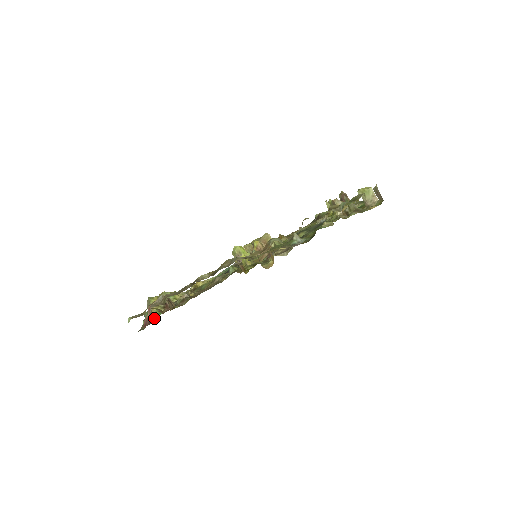
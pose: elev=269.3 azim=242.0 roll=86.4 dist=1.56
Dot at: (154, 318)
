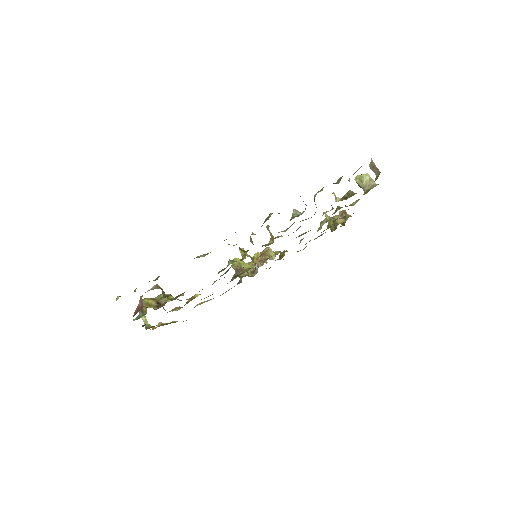
Dot at: (146, 329)
